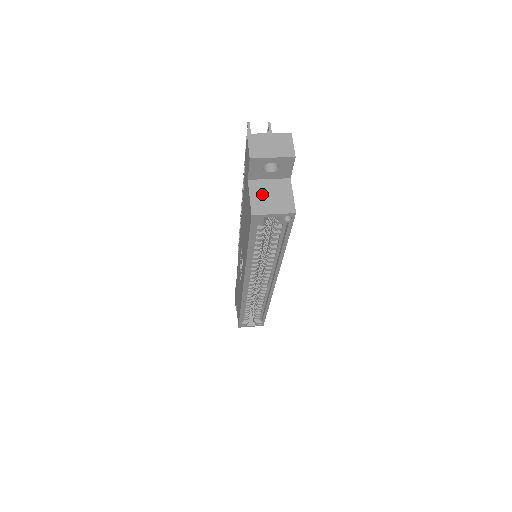
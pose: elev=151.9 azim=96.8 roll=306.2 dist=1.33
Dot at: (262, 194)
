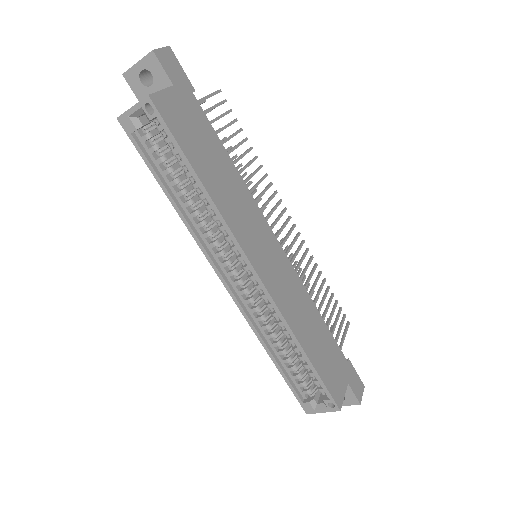
Dot at: occluded
